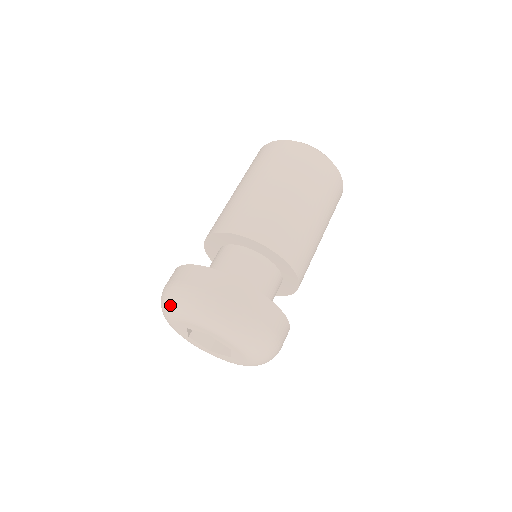
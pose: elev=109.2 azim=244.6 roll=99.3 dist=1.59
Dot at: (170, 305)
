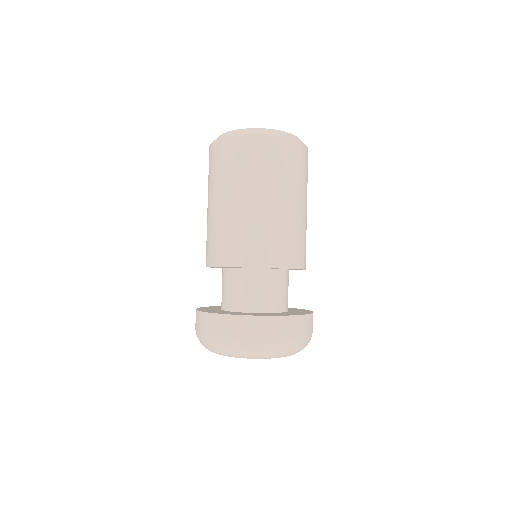
Dot at: (212, 350)
